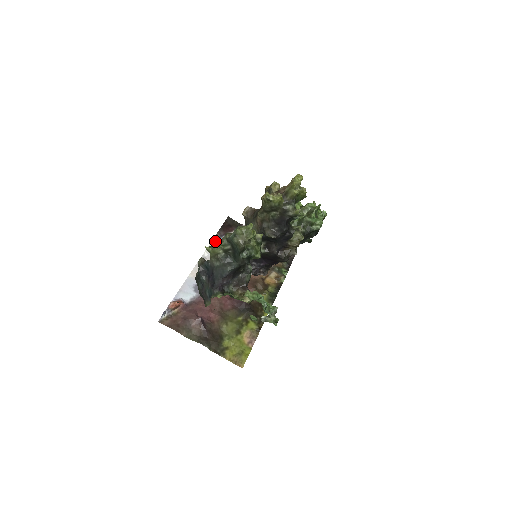
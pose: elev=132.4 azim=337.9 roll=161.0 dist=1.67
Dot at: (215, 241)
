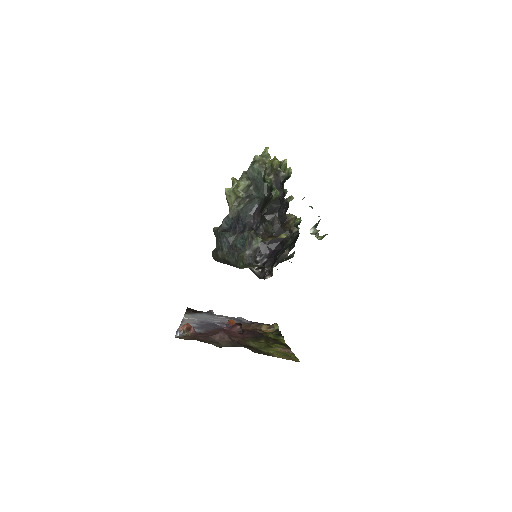
Dot at: (234, 179)
